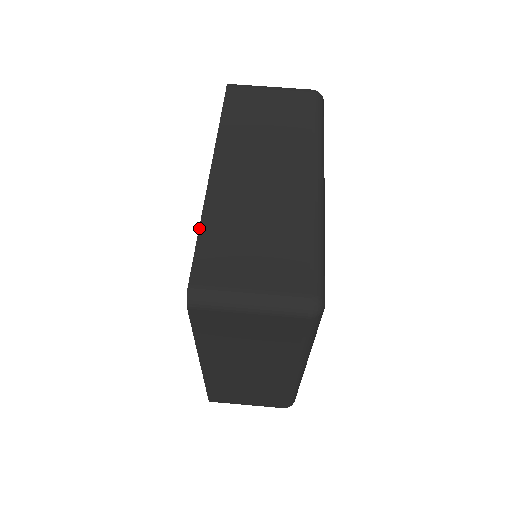
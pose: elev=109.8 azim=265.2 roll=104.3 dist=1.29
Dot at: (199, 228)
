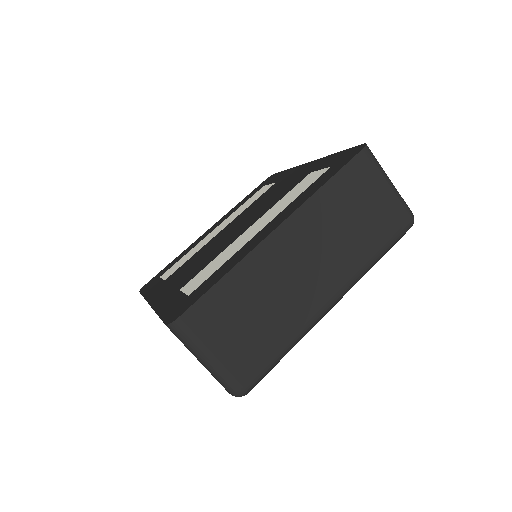
Dot at: (224, 276)
